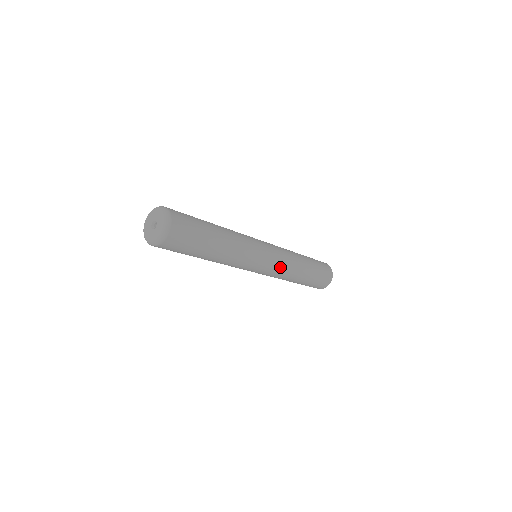
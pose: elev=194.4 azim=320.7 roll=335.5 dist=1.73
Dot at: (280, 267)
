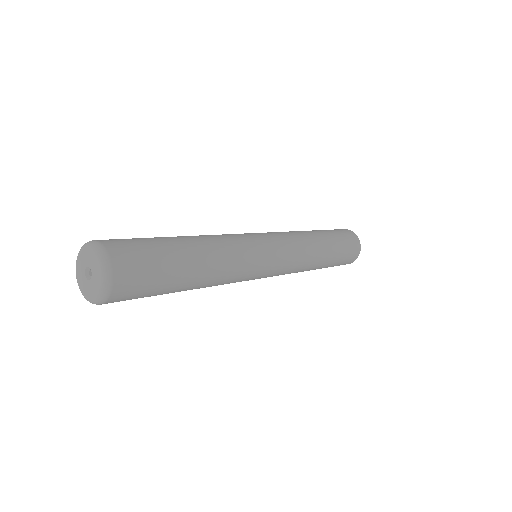
Dot at: (290, 267)
